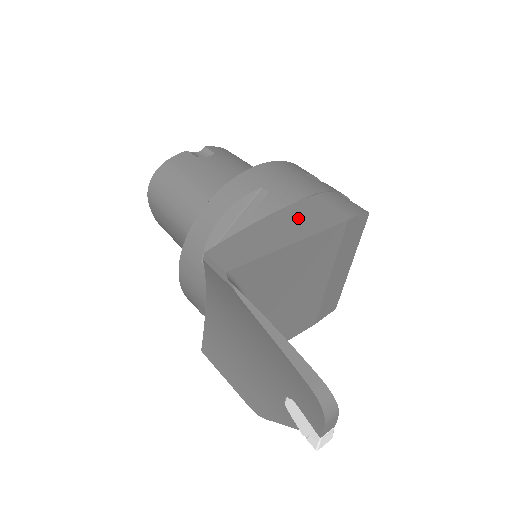
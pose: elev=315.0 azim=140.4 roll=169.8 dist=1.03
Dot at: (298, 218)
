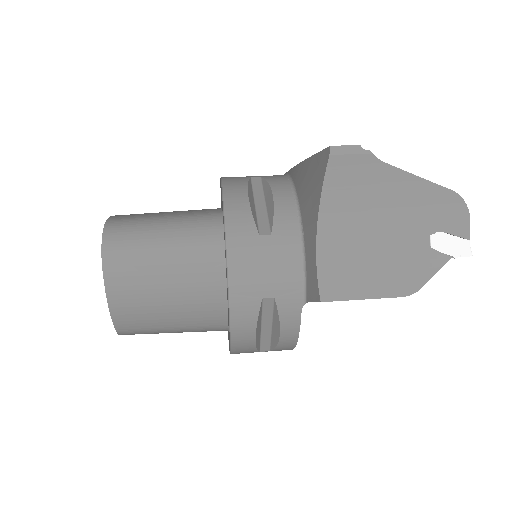
Dot at: occluded
